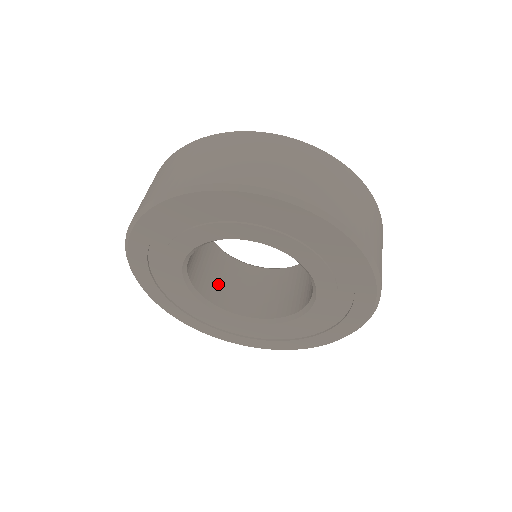
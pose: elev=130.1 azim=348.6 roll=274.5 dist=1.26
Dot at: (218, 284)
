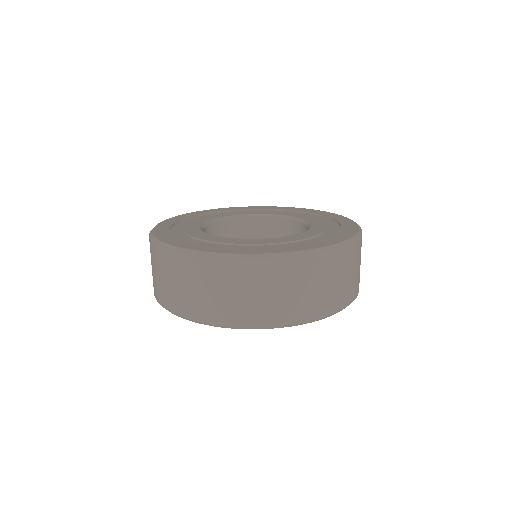
Dot at: occluded
